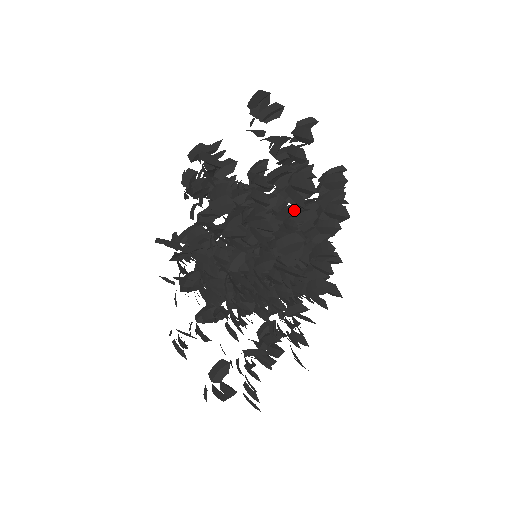
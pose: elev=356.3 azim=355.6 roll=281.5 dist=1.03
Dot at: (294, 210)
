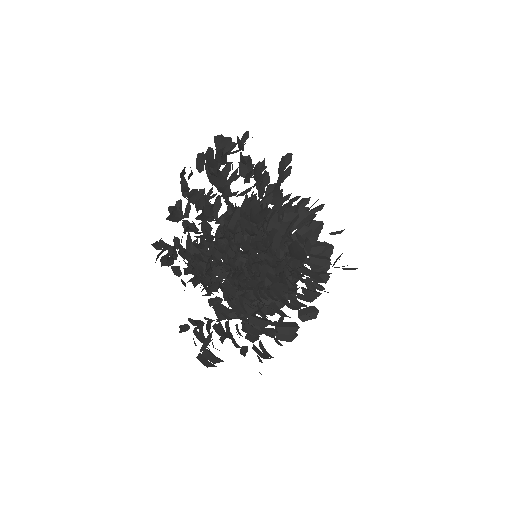
Dot at: (238, 191)
